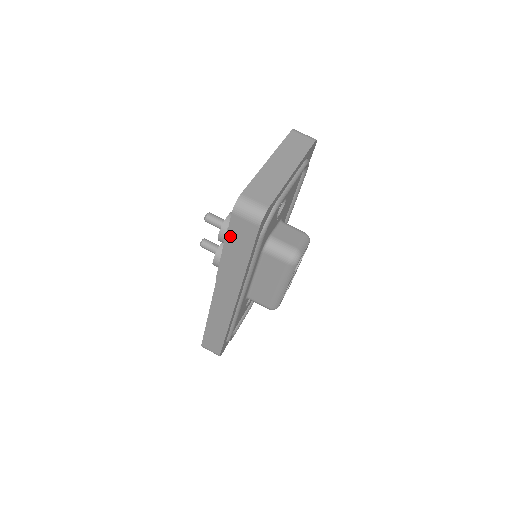
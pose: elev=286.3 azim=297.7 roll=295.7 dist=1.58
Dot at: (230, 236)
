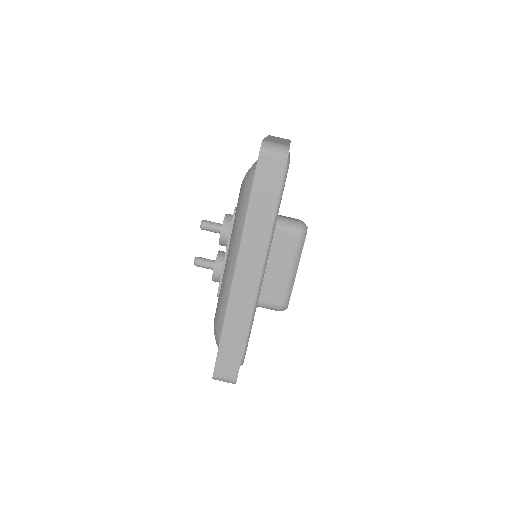
Dot at: (256, 184)
